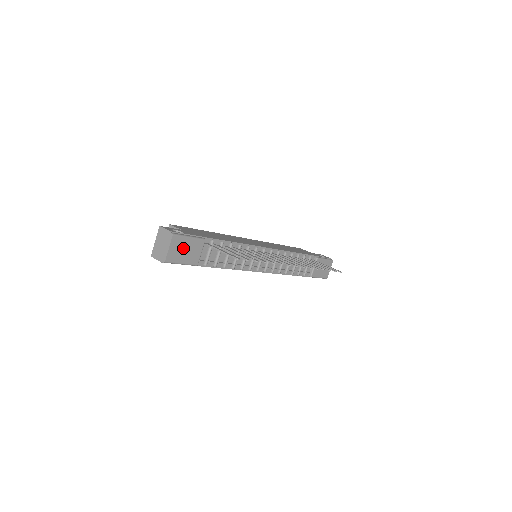
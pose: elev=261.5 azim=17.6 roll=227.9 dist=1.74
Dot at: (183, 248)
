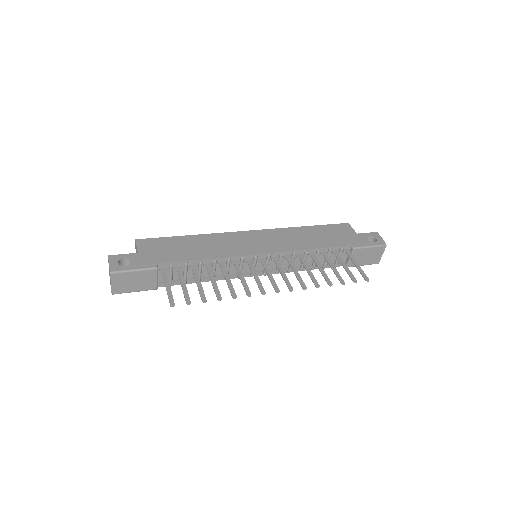
Dot at: (130, 280)
